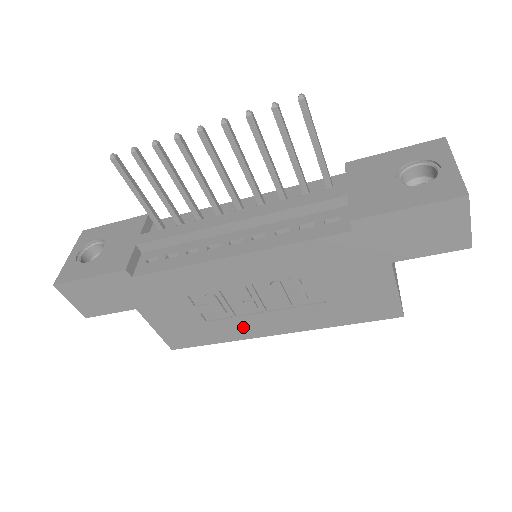
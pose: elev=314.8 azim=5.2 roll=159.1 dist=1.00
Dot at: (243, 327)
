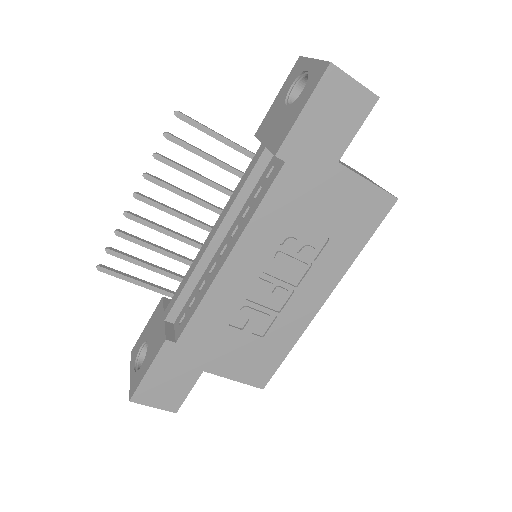
Dot at: (293, 318)
